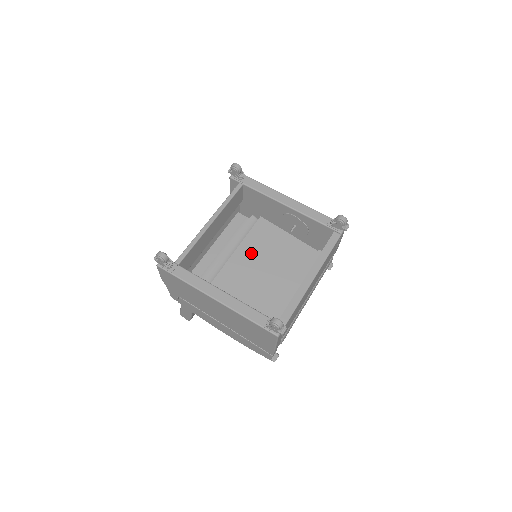
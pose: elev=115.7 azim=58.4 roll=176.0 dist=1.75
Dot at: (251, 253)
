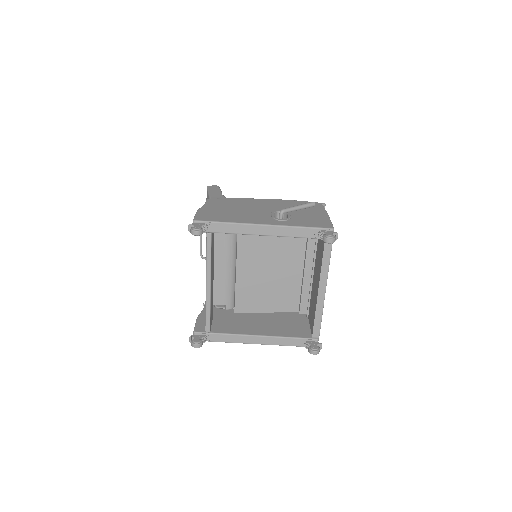
Dot at: (251, 259)
